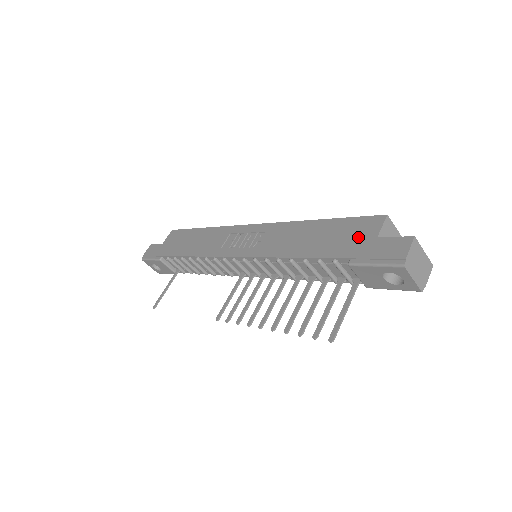
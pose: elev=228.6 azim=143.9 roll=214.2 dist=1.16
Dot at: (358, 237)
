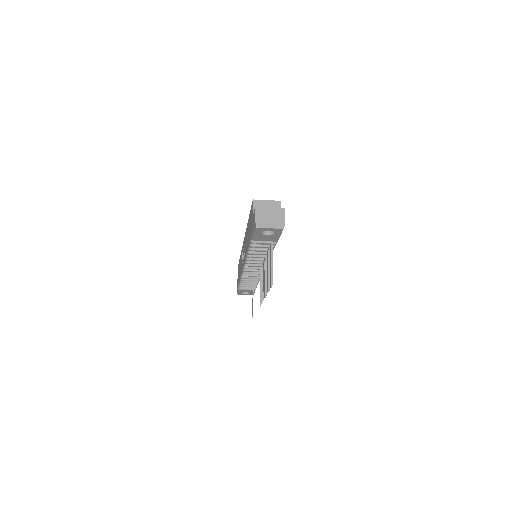
Dot at: (251, 221)
